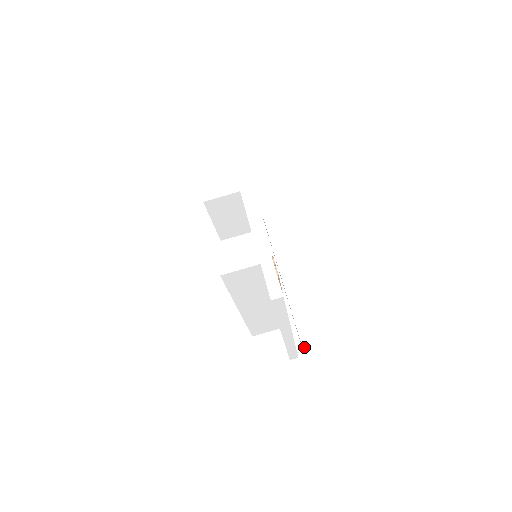
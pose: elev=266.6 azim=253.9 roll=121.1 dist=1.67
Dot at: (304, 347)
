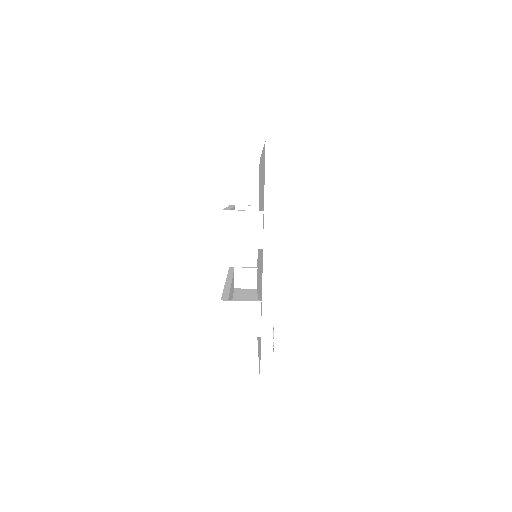
Dot at: occluded
